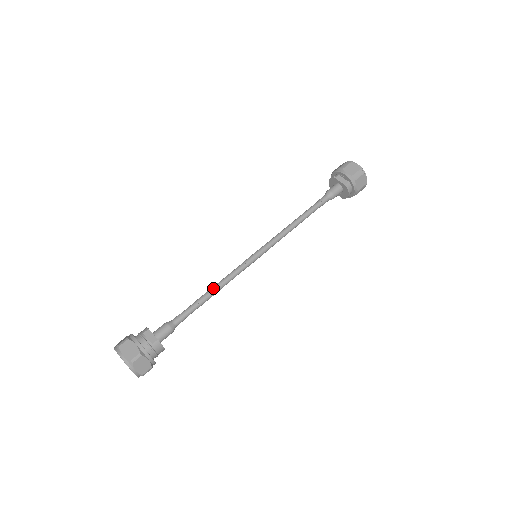
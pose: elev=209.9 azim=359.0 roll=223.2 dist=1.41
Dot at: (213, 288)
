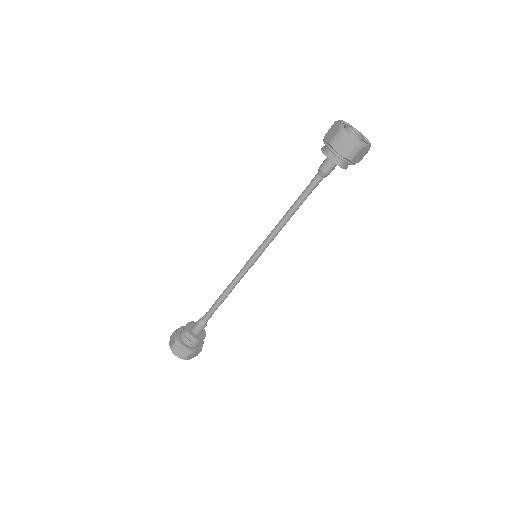
Dot at: (226, 292)
